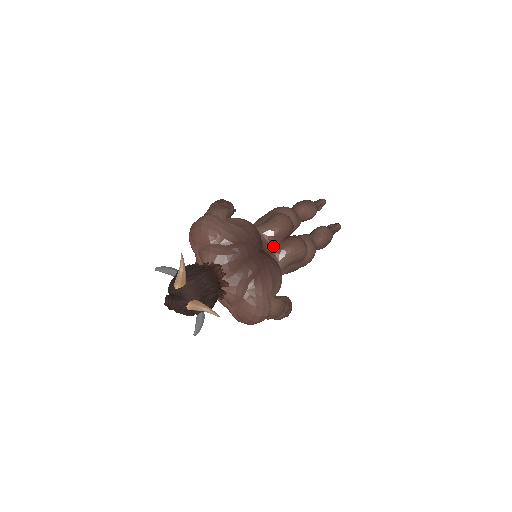
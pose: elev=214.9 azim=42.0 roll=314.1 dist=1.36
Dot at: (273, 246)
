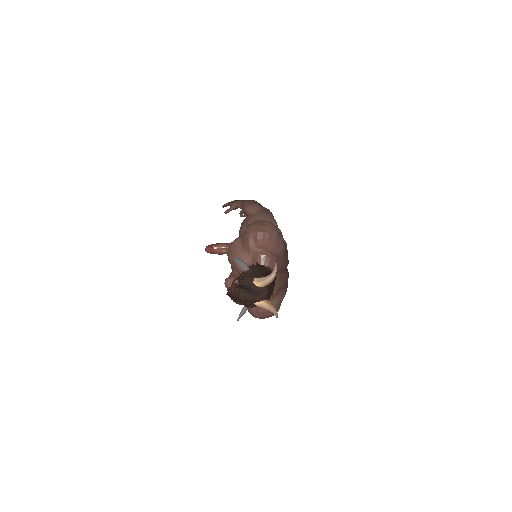
Dot at: occluded
